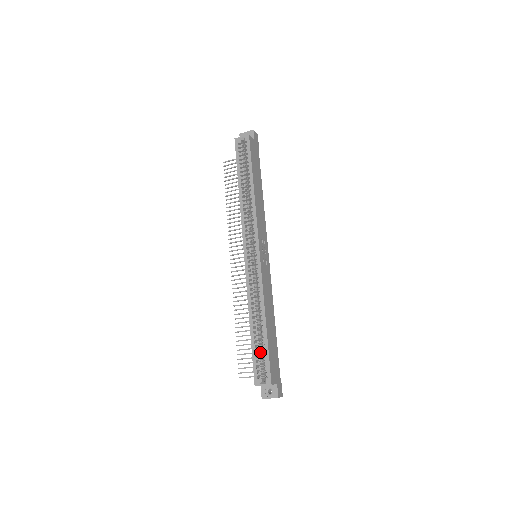
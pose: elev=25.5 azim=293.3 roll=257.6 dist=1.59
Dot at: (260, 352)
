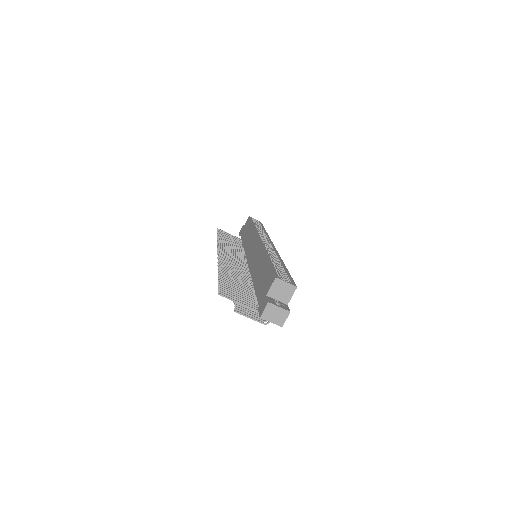
Dot at: occluded
